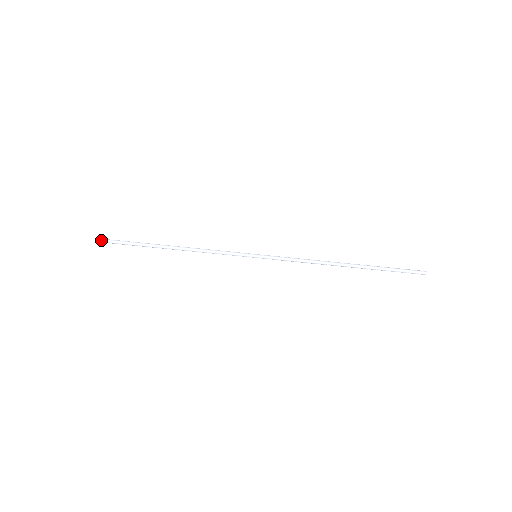
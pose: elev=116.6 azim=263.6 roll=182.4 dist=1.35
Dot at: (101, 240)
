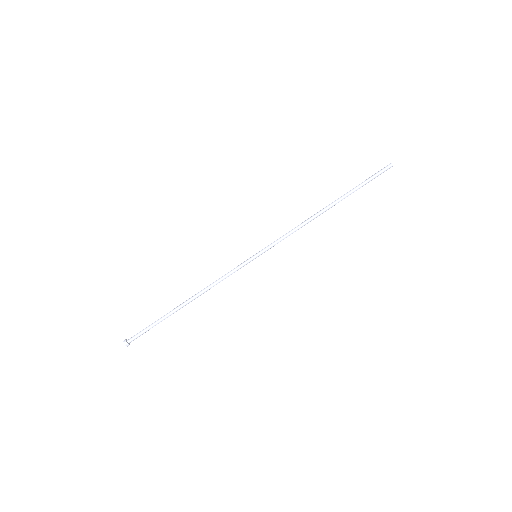
Dot at: (128, 344)
